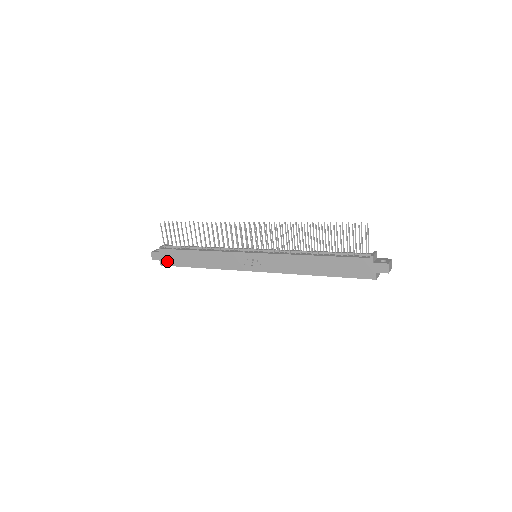
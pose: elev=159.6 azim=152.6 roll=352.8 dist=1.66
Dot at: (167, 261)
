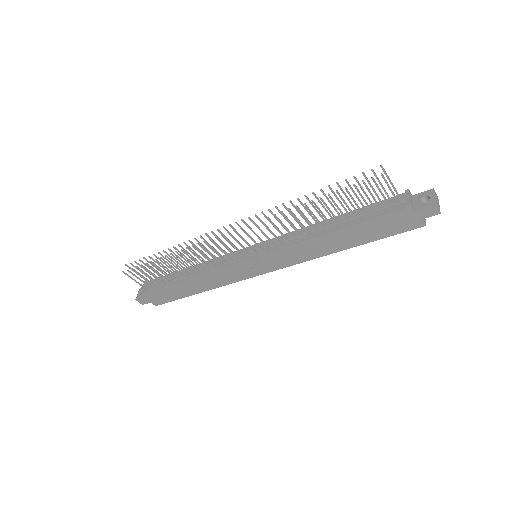
Dot at: (160, 300)
